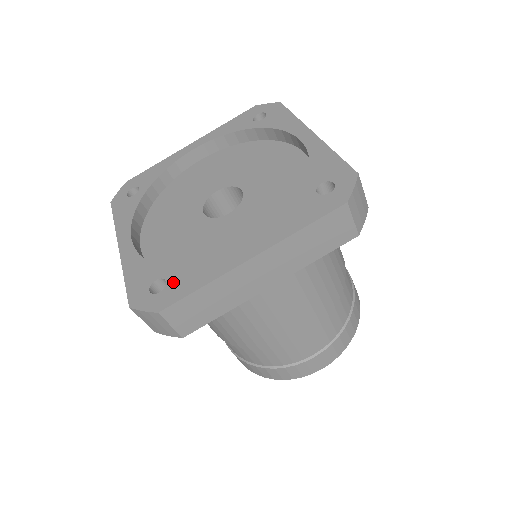
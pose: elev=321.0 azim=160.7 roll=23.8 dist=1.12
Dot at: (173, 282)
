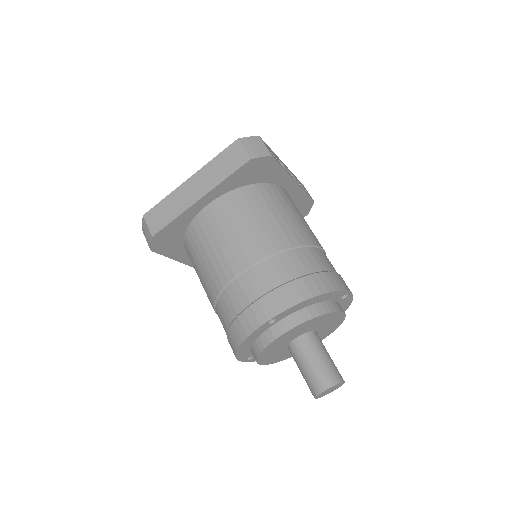
Dot at: occluded
